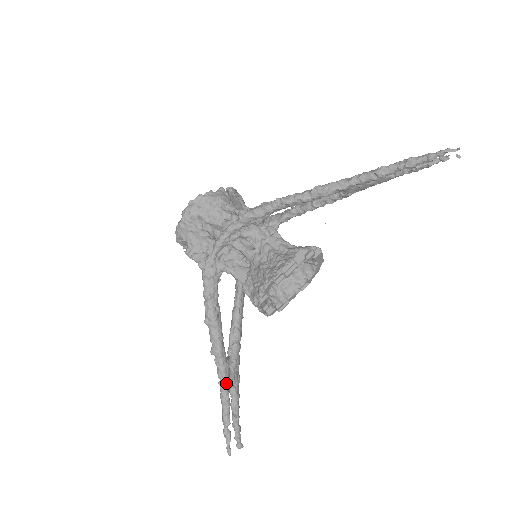
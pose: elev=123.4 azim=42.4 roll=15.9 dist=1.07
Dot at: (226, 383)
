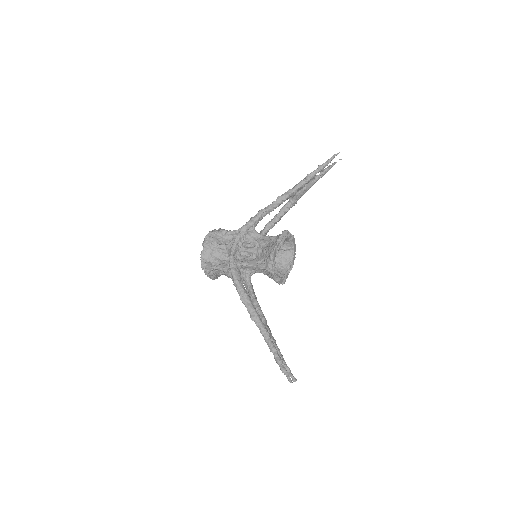
Dot at: (269, 336)
